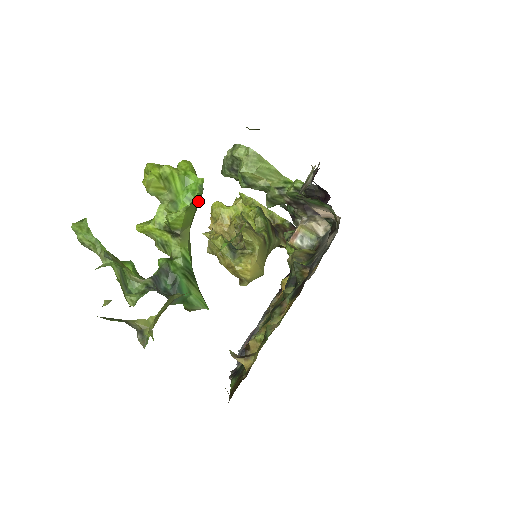
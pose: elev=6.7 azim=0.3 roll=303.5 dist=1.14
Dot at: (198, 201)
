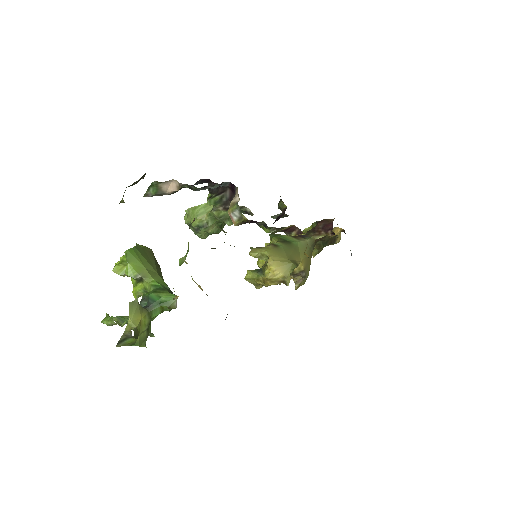
Dot at: (133, 253)
